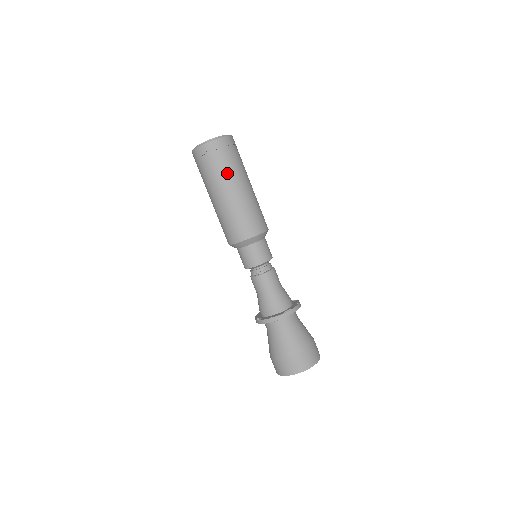
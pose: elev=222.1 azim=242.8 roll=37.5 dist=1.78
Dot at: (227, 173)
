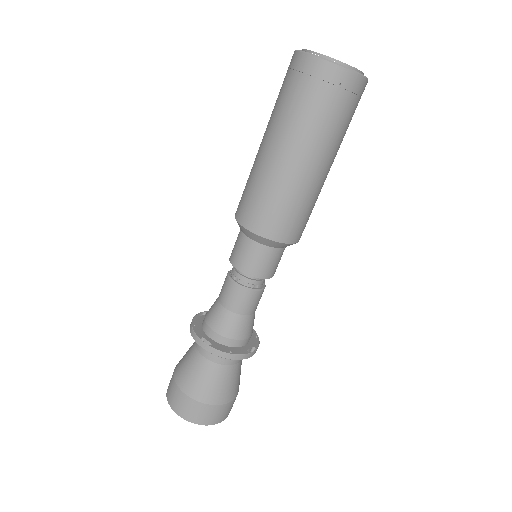
Dot at: (335, 137)
